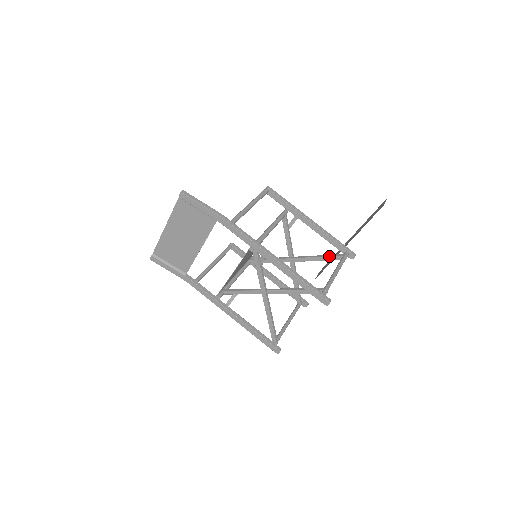
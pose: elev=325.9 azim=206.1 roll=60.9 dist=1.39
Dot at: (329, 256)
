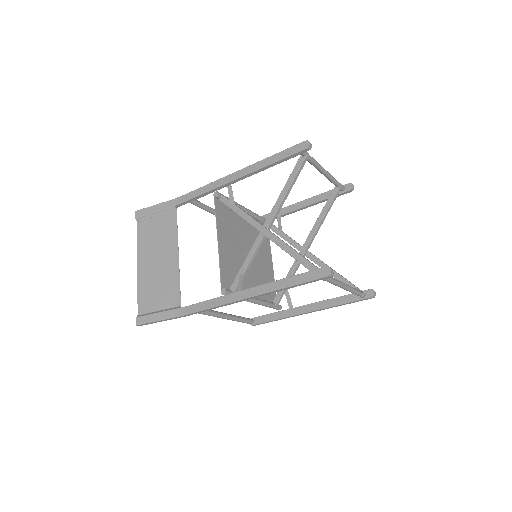
Dot at: occluded
